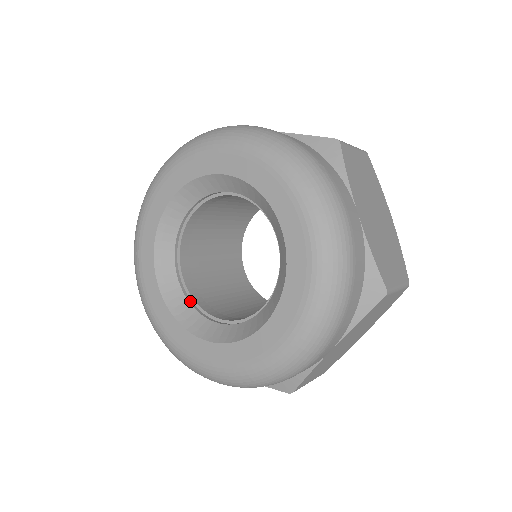
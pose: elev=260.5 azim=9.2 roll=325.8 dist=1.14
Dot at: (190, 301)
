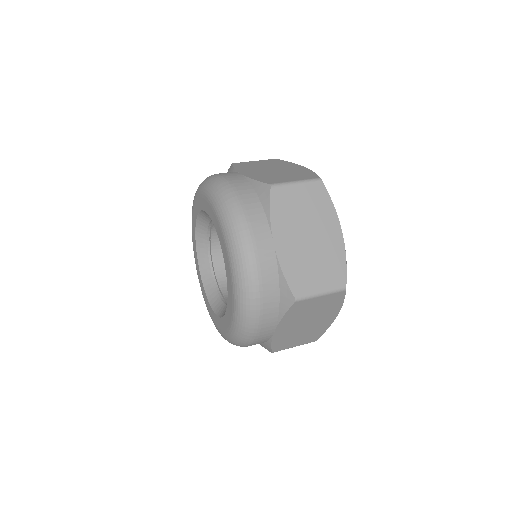
Dot at: occluded
